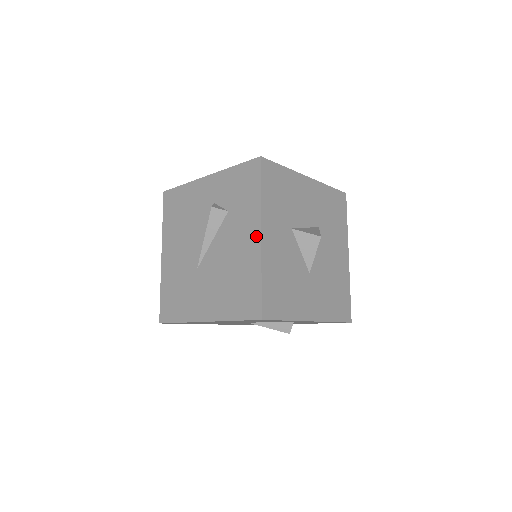
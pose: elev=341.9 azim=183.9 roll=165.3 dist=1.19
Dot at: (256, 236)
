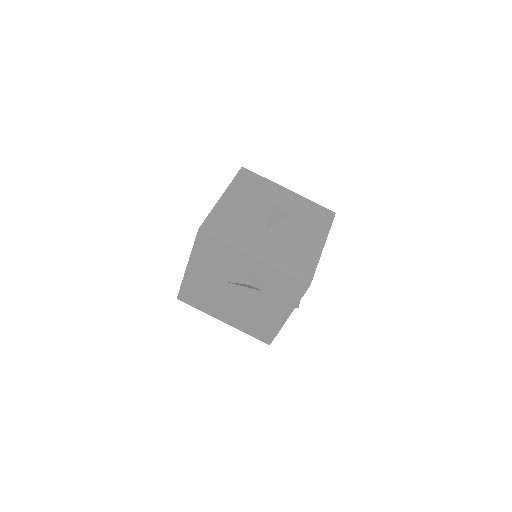
Dot at: occluded
